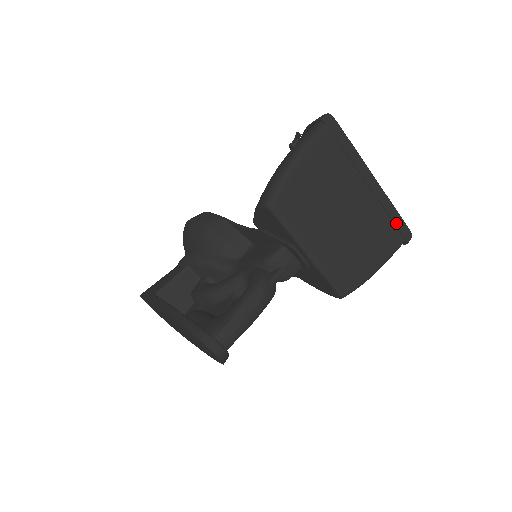
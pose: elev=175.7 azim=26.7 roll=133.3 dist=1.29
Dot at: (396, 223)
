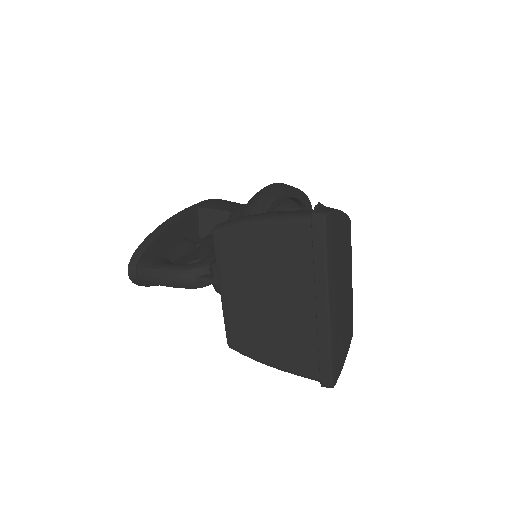
Dot at: (320, 361)
